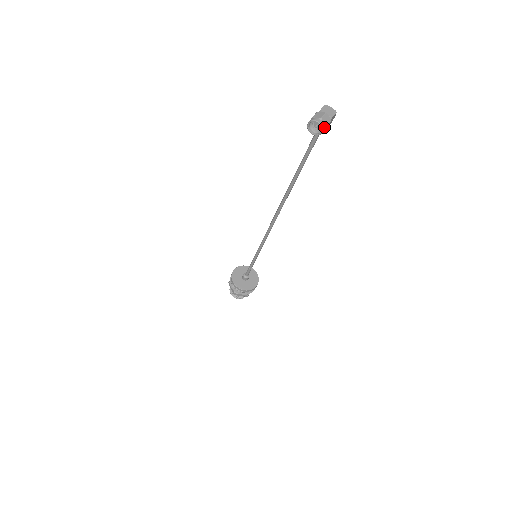
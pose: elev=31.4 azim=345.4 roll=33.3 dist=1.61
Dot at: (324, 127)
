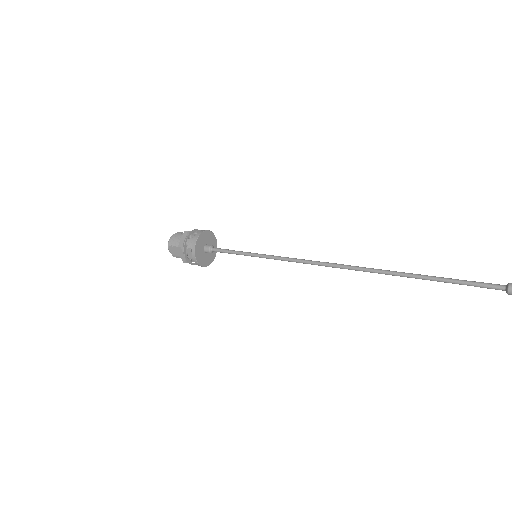
Dot at: out of frame
